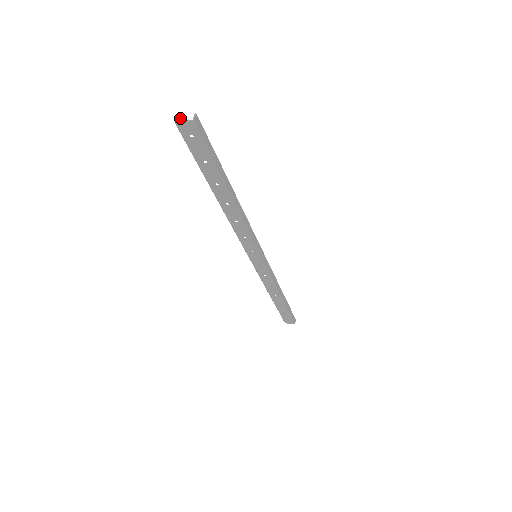
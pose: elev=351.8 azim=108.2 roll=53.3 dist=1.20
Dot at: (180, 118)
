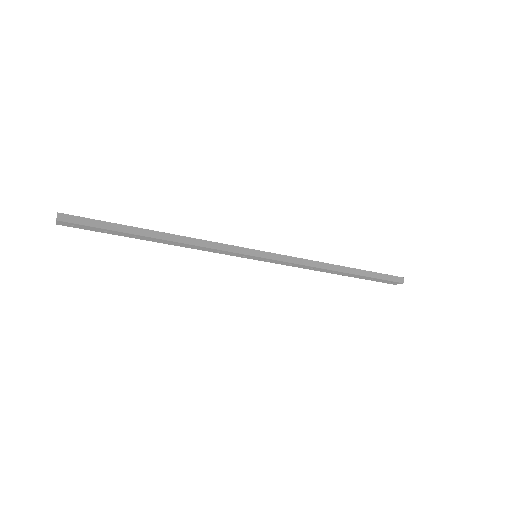
Dot at: occluded
